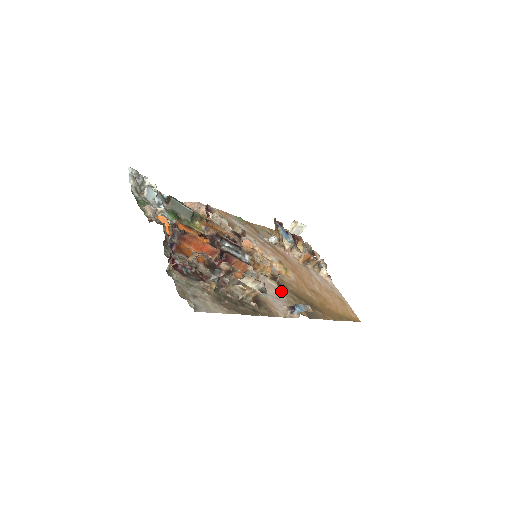
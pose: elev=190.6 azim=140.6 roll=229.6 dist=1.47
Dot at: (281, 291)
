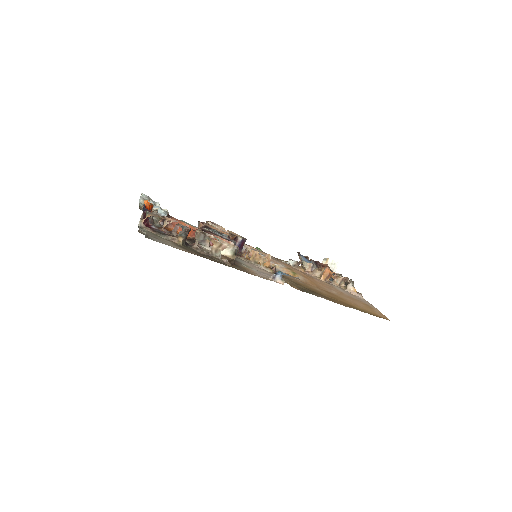
Dot at: occluded
